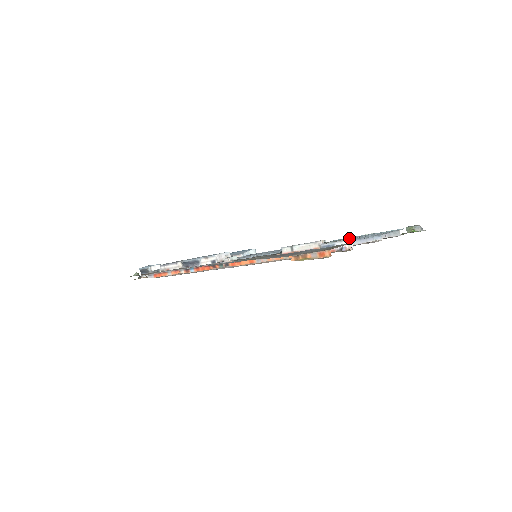
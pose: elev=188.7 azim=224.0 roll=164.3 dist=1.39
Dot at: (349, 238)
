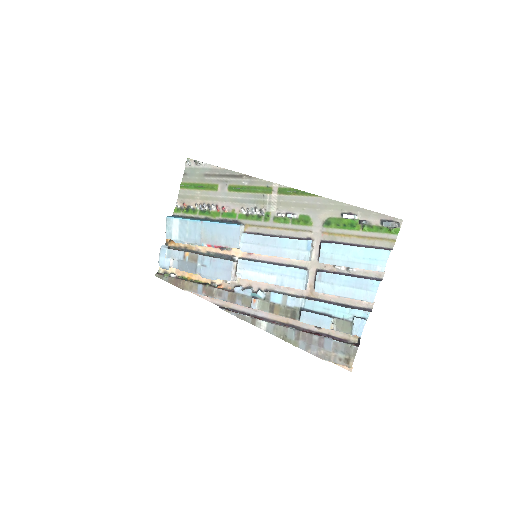
Dot at: occluded
